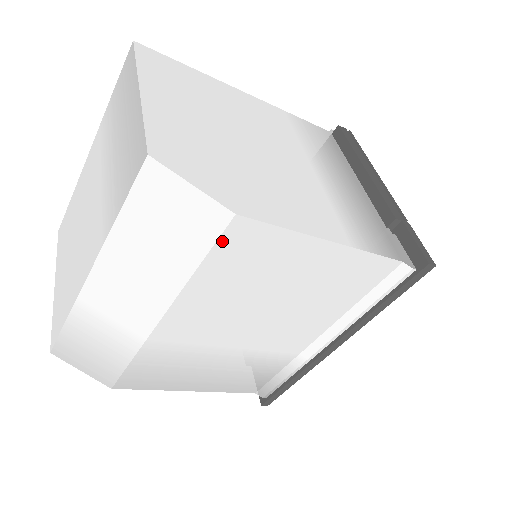
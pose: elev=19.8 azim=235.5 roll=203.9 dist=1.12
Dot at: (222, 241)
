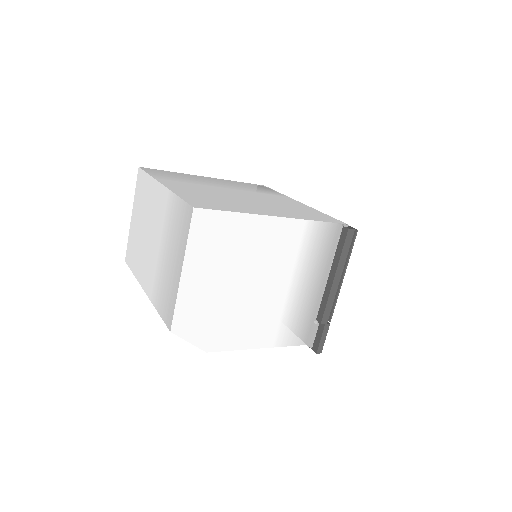
Dot at: occluded
